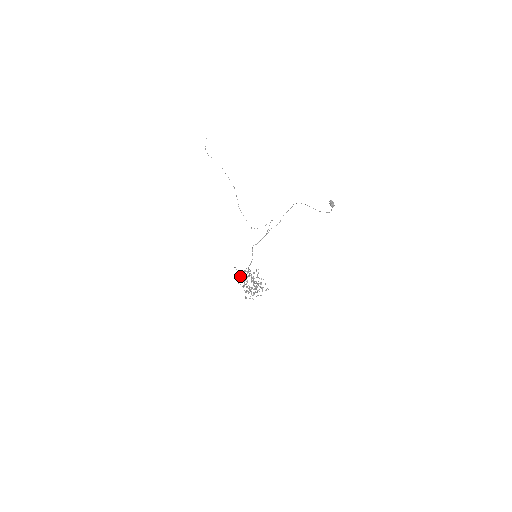
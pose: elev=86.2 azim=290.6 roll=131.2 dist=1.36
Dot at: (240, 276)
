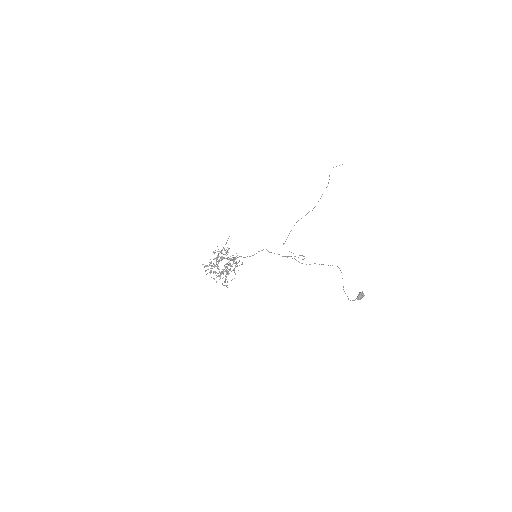
Dot at: (223, 247)
